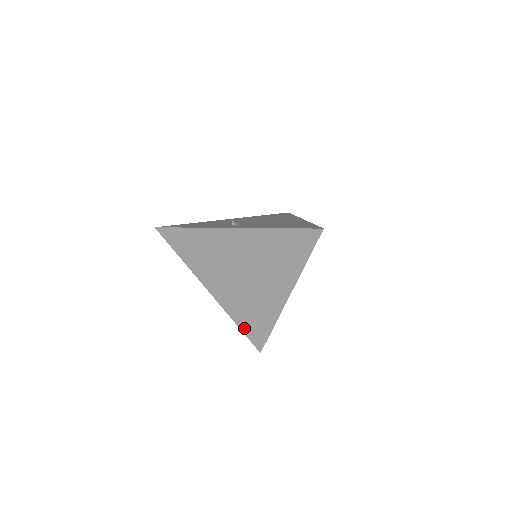
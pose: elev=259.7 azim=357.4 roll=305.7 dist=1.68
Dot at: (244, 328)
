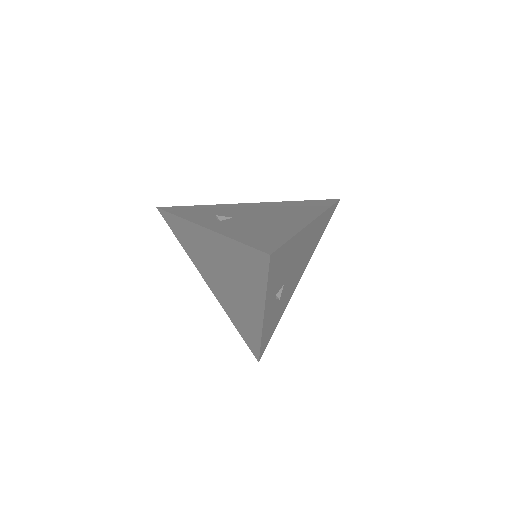
Dot at: (240, 332)
